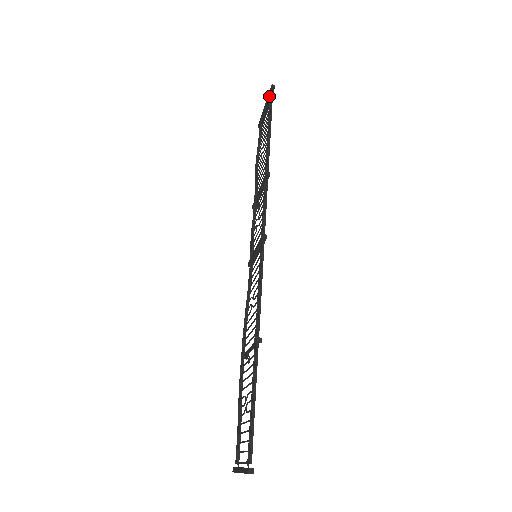
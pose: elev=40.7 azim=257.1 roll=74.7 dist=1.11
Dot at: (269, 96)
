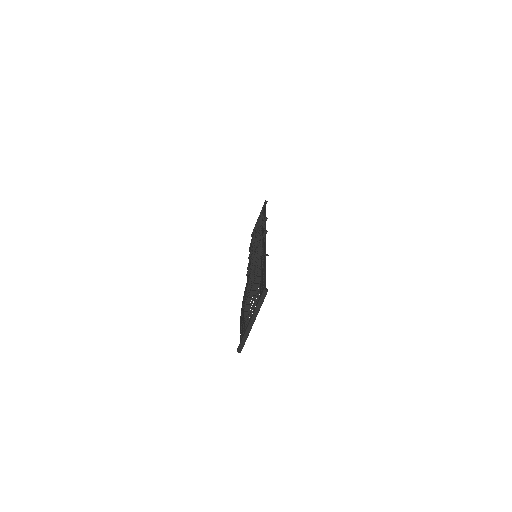
Dot at: occluded
